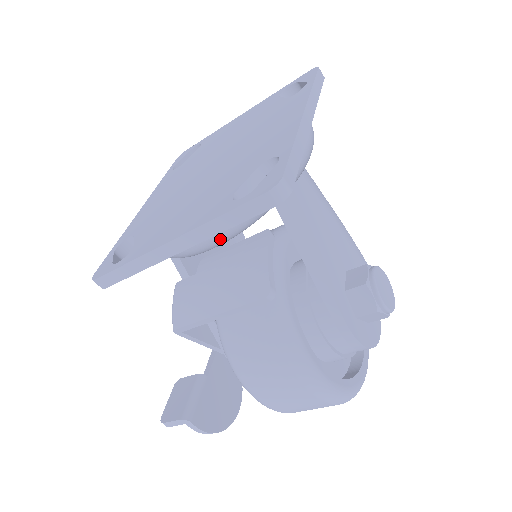
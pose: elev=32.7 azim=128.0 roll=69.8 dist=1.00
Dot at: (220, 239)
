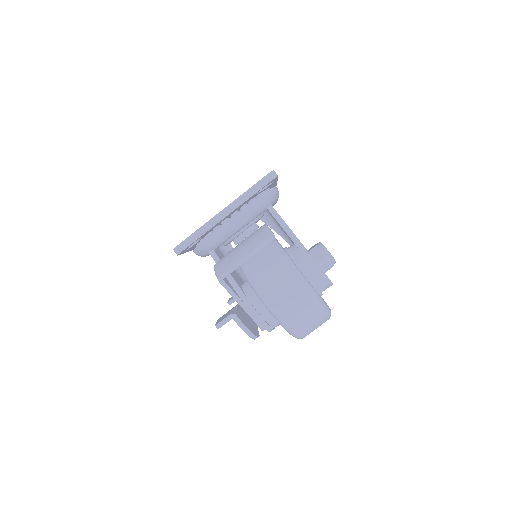
Dot at: (244, 218)
